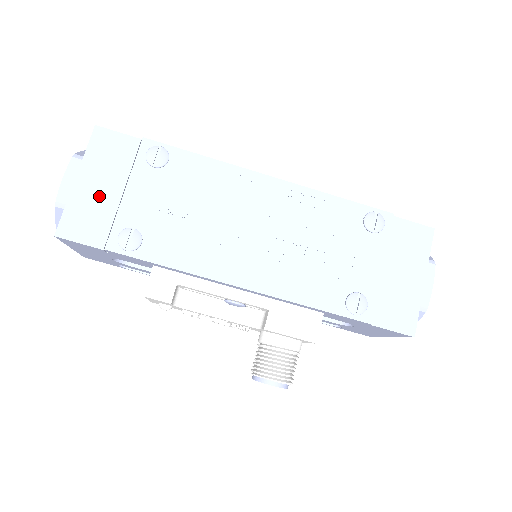
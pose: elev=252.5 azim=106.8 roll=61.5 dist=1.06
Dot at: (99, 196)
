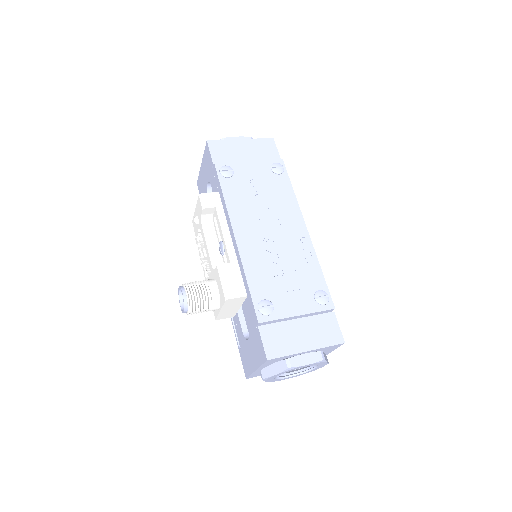
Dot at: (239, 152)
